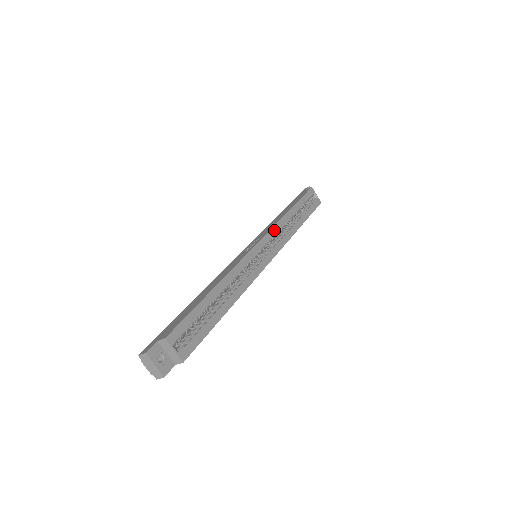
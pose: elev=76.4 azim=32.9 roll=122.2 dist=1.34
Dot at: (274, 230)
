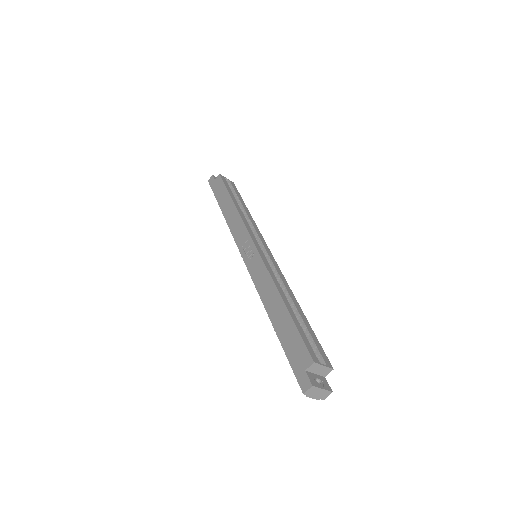
Dot at: (247, 226)
